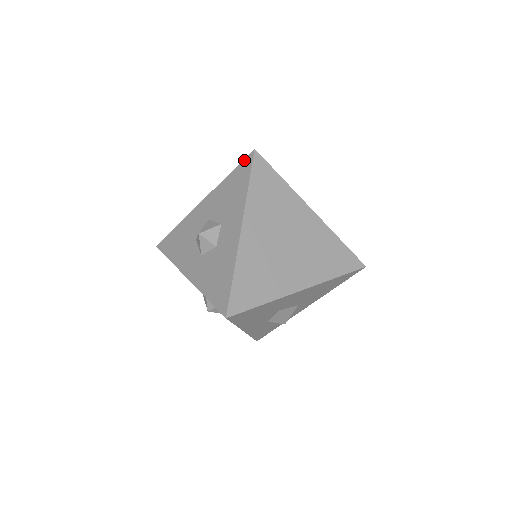
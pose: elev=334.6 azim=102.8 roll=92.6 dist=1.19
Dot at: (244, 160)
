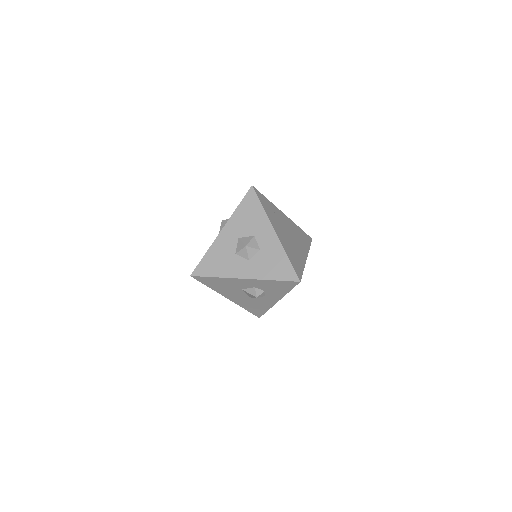
Dot at: (247, 194)
